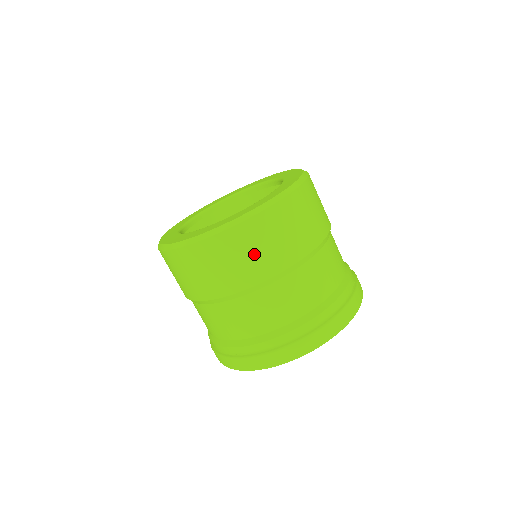
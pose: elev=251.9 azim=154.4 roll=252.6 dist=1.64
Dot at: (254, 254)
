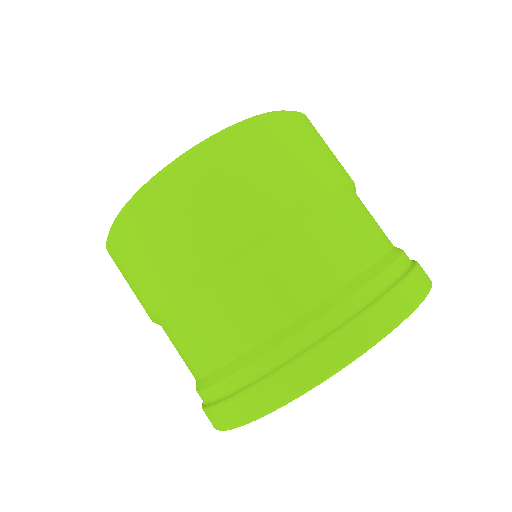
Dot at: (161, 245)
